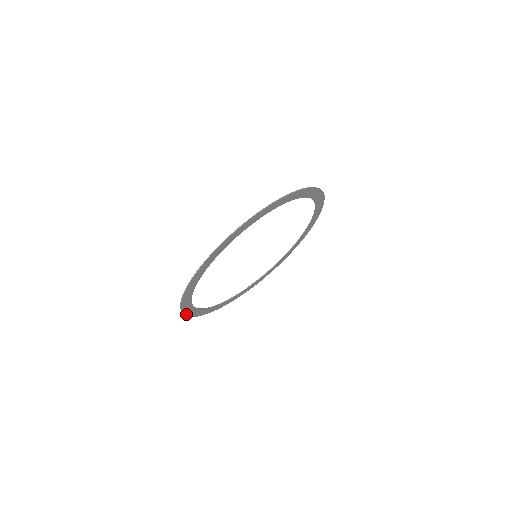
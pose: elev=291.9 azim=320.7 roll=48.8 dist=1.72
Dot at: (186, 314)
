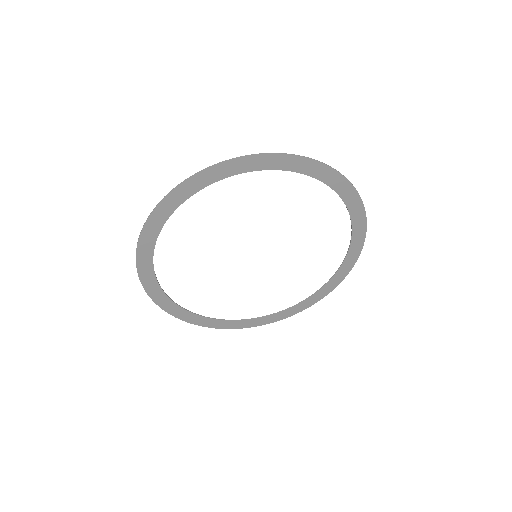
Dot at: (140, 272)
